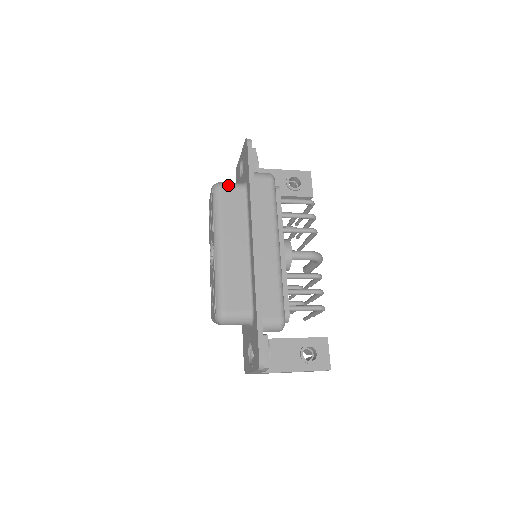
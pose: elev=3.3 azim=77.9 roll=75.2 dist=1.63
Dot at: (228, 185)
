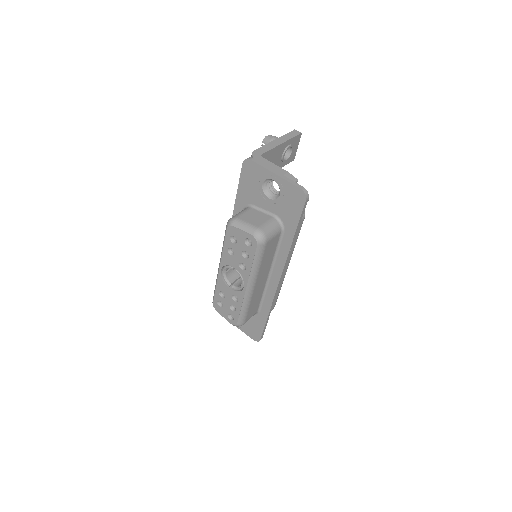
Dot at: (271, 236)
